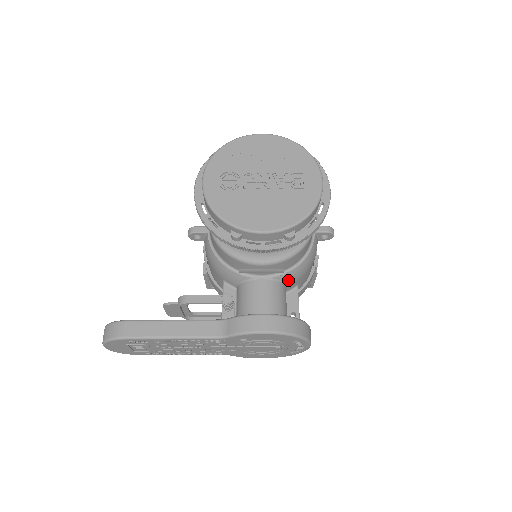
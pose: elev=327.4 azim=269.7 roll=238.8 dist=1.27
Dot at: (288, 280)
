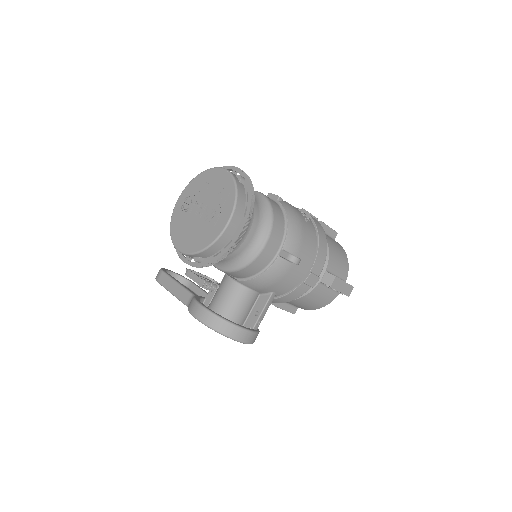
Dot at: (250, 286)
